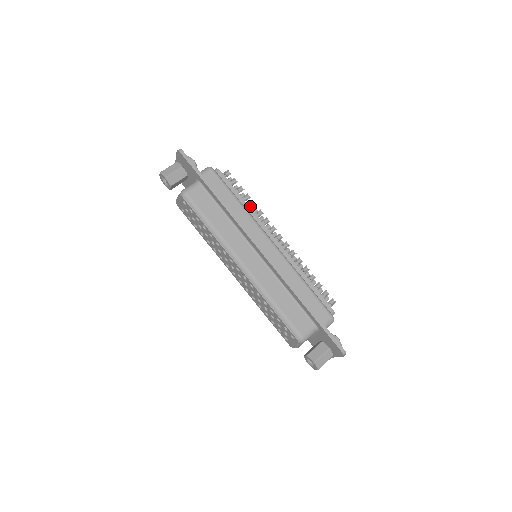
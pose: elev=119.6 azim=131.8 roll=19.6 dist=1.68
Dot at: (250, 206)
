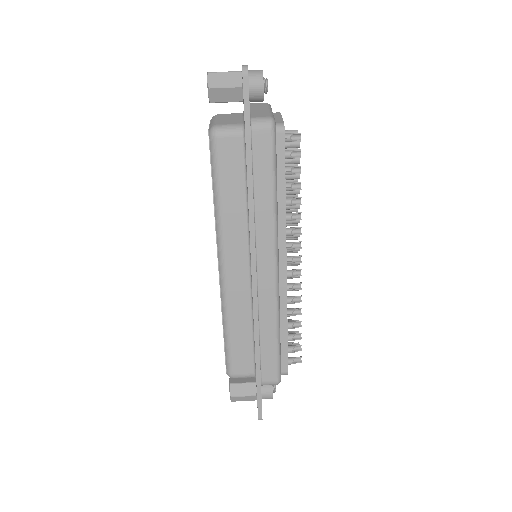
Dot at: (290, 202)
